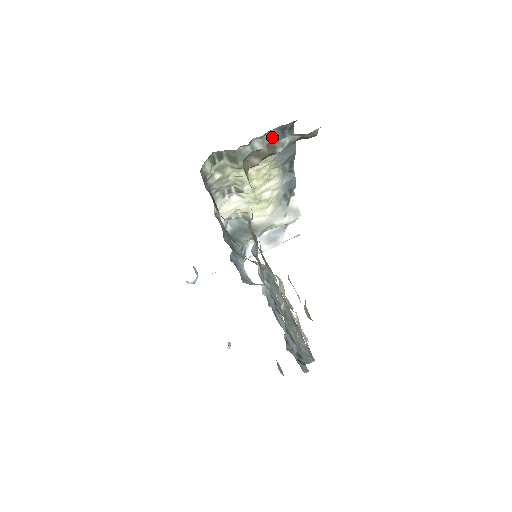
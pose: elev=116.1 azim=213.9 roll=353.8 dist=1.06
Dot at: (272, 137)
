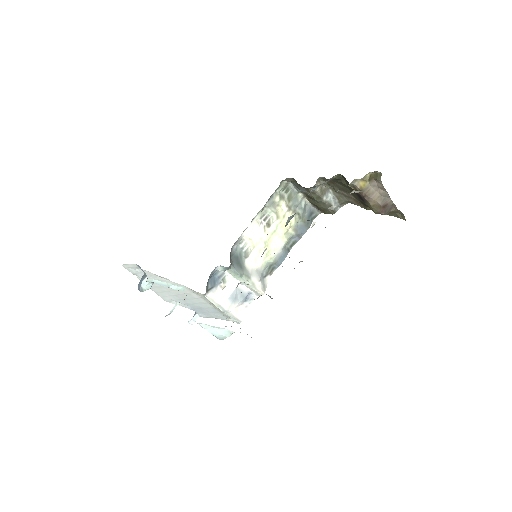
Dot at: (307, 210)
